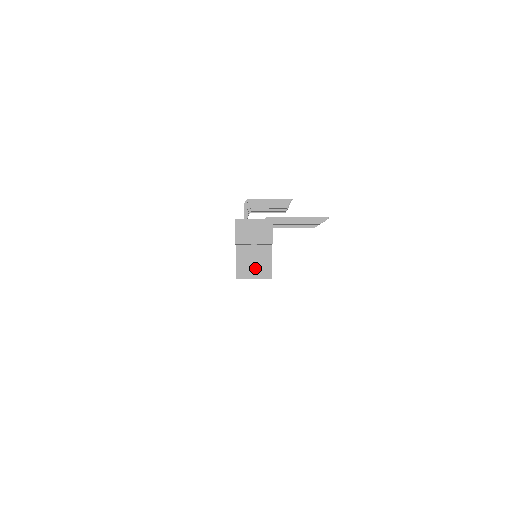
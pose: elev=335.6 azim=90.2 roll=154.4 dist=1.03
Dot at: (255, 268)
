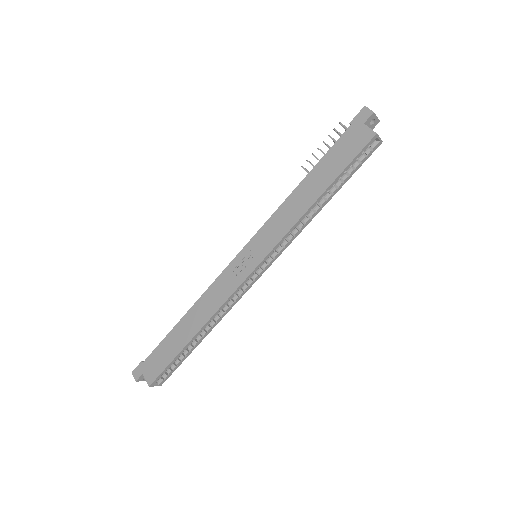
Dot at: occluded
